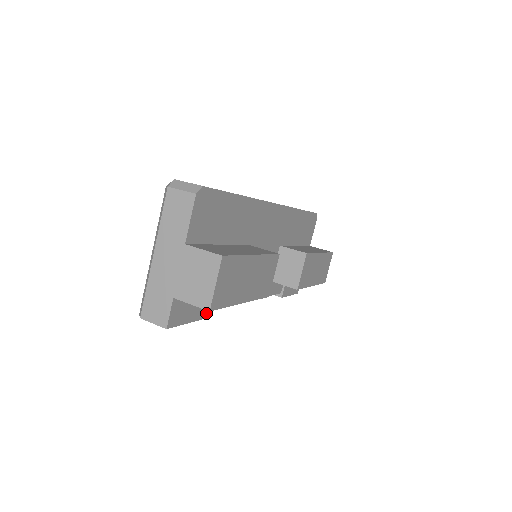
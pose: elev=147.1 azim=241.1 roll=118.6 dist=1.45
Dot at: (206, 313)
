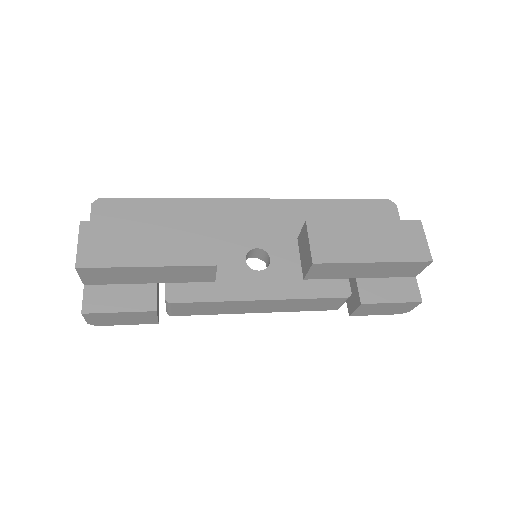
Dot at: (153, 306)
